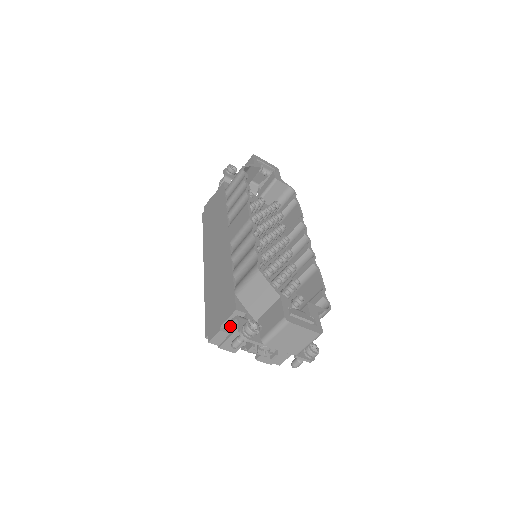
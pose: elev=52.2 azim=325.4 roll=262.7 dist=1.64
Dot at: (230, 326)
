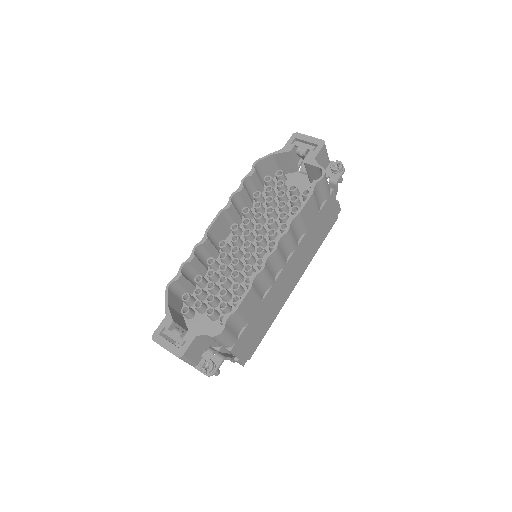
Dot at: occluded
